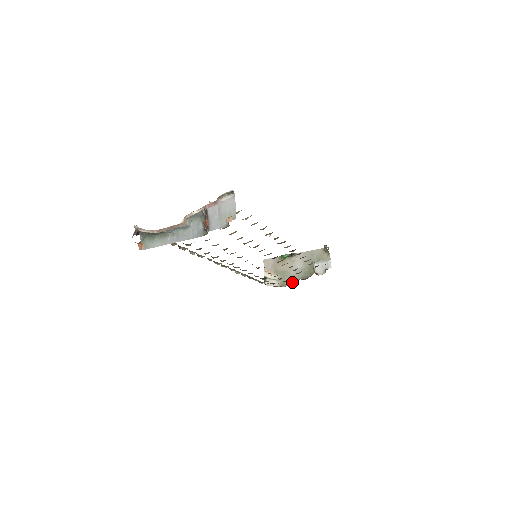
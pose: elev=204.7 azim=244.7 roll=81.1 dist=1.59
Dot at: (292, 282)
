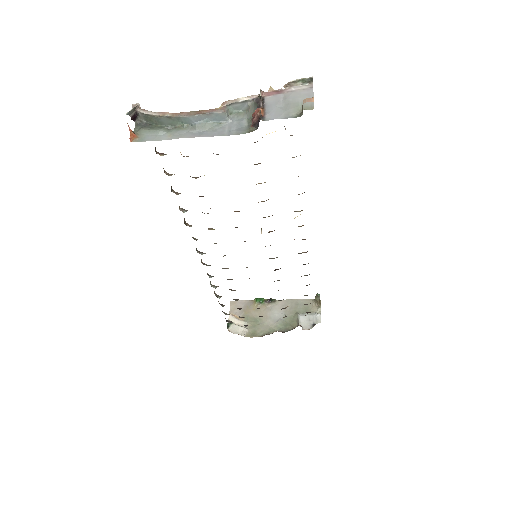
Dot at: (266, 333)
